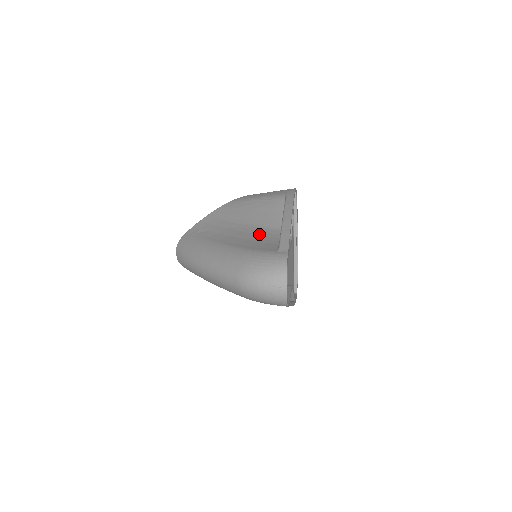
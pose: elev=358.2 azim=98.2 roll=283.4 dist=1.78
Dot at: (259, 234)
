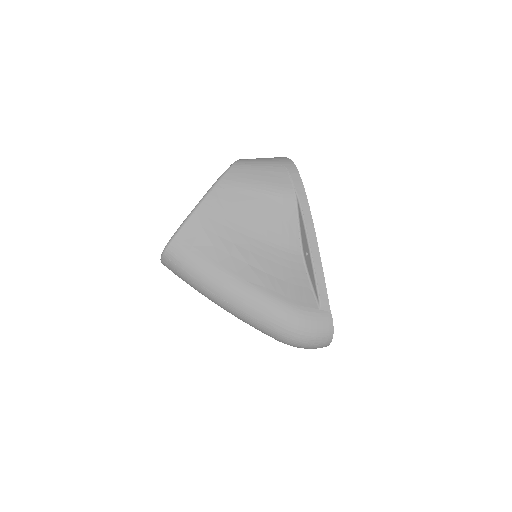
Dot at: (282, 264)
